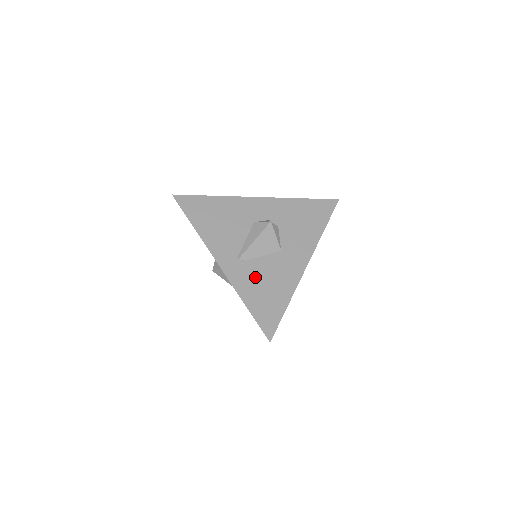
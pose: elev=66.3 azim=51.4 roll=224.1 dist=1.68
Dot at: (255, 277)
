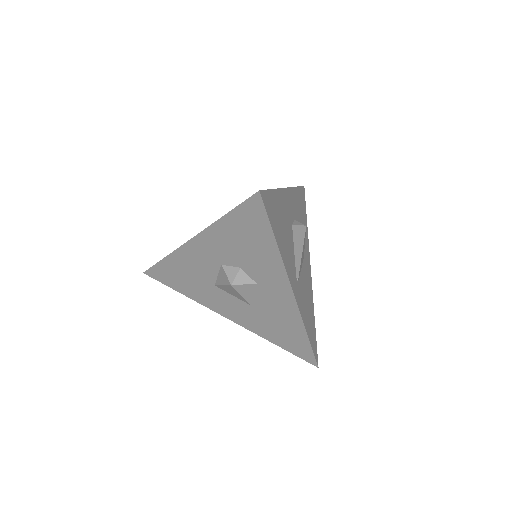
Dot at: (304, 298)
